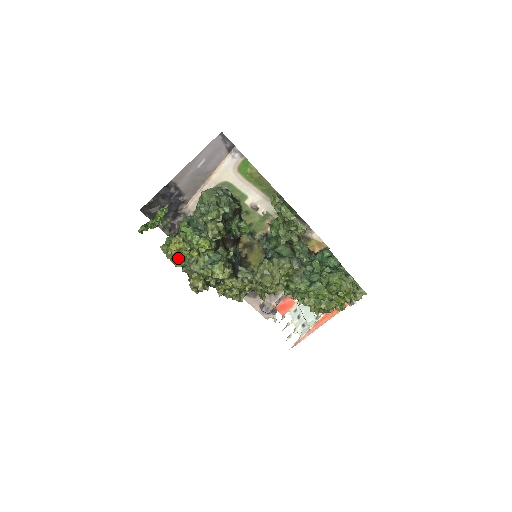
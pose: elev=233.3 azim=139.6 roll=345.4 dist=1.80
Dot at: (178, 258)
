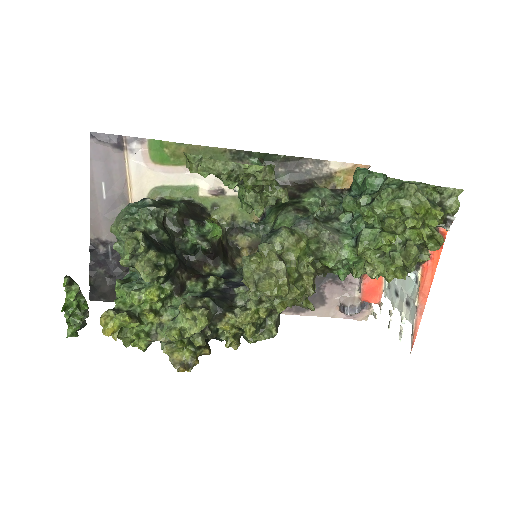
Dot at: (130, 340)
